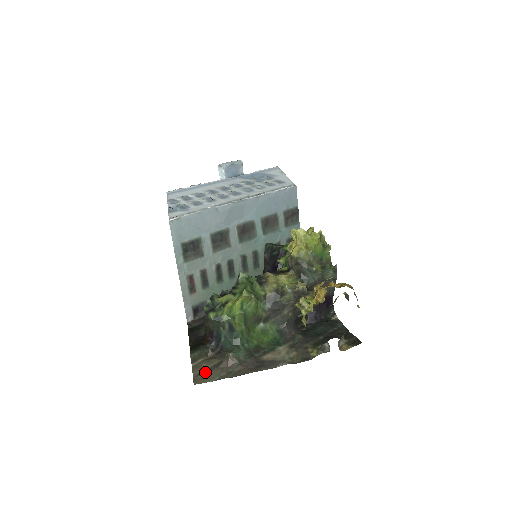
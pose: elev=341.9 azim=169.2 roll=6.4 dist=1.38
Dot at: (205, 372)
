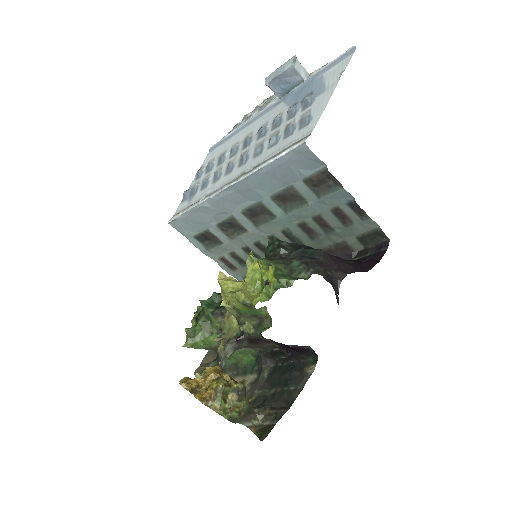
Dot at: (205, 366)
